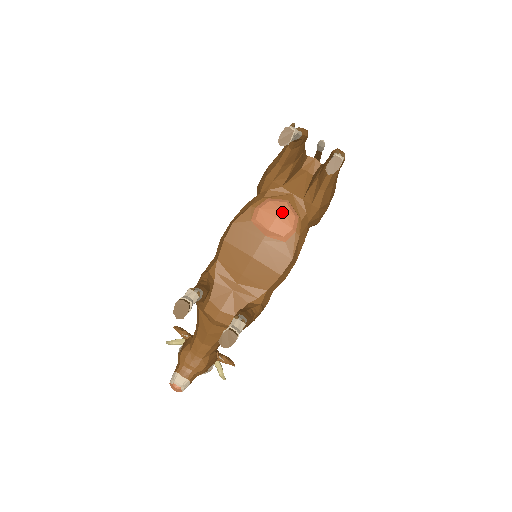
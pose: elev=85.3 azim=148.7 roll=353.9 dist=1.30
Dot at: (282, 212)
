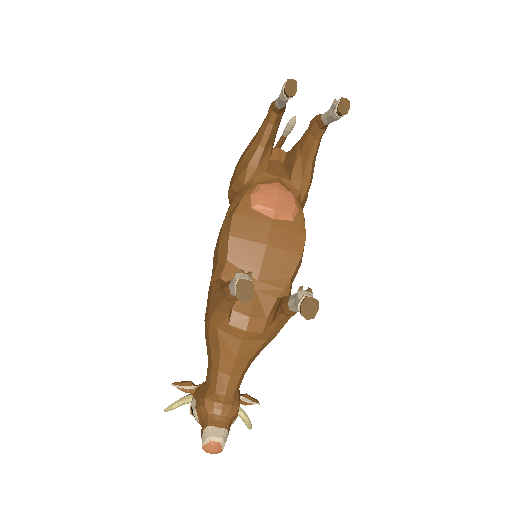
Dot at: (280, 191)
